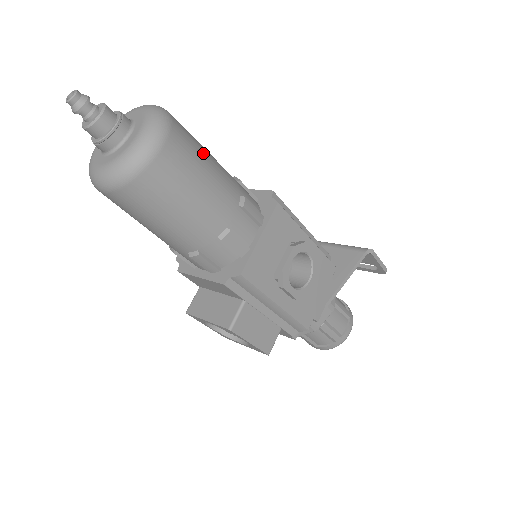
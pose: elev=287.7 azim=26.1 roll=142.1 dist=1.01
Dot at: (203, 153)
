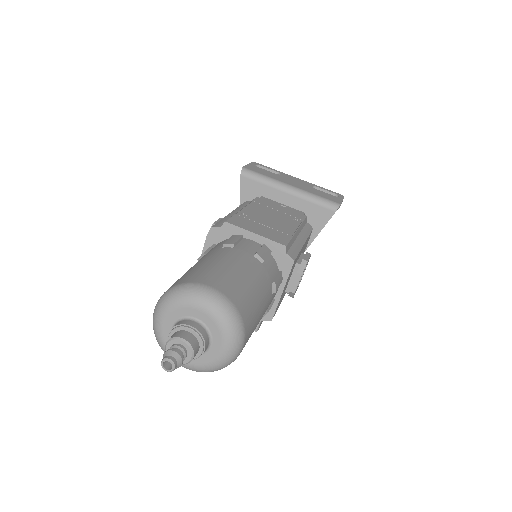
Dot at: (255, 299)
